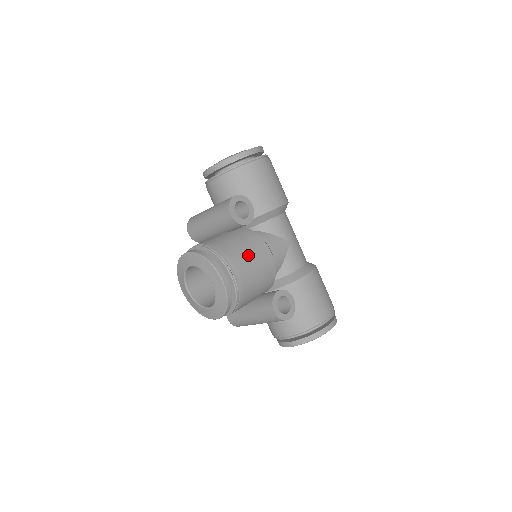
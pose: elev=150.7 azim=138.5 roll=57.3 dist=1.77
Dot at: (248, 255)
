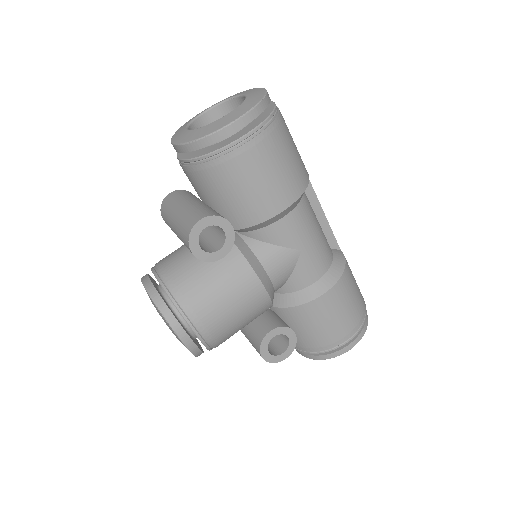
Dot at: (223, 299)
